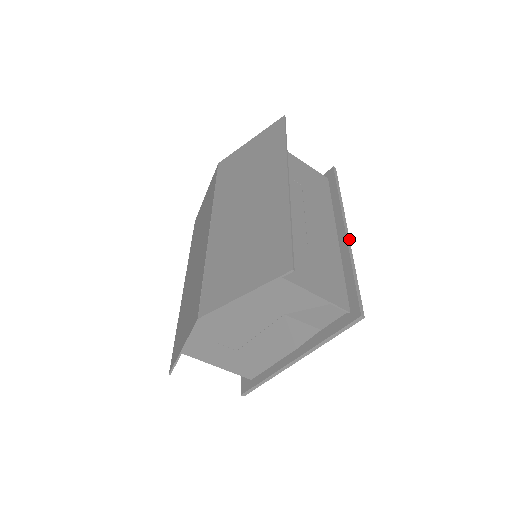
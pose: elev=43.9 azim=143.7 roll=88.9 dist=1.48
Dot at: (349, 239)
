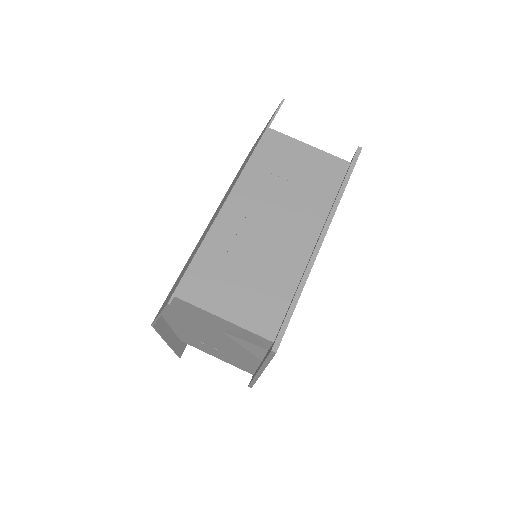
Dot at: (318, 251)
